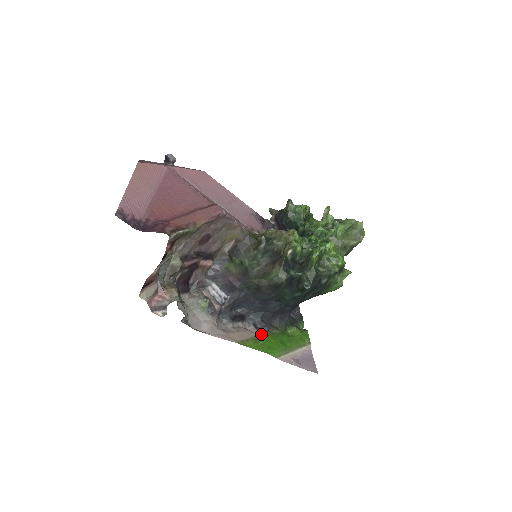
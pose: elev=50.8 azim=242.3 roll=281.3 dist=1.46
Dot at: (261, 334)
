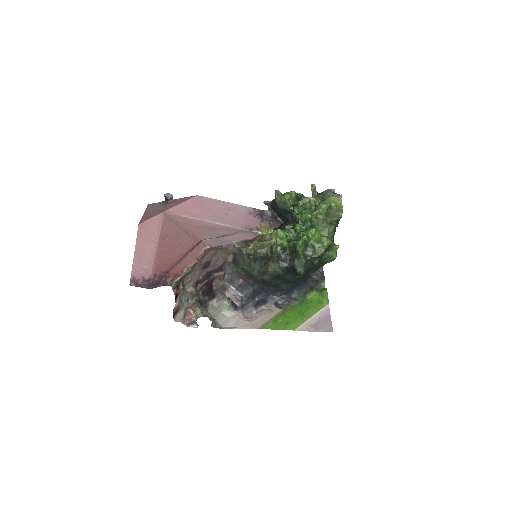
Dot at: (280, 312)
